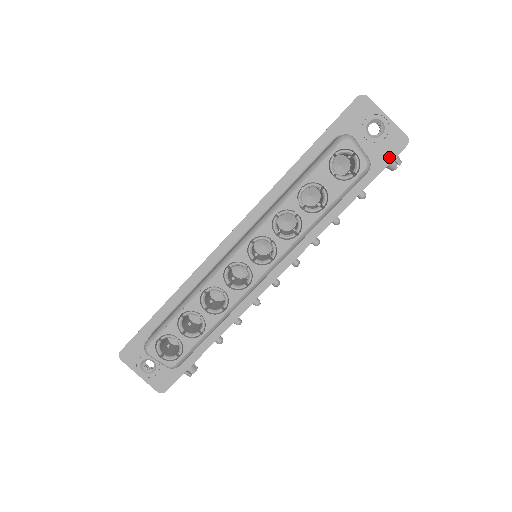
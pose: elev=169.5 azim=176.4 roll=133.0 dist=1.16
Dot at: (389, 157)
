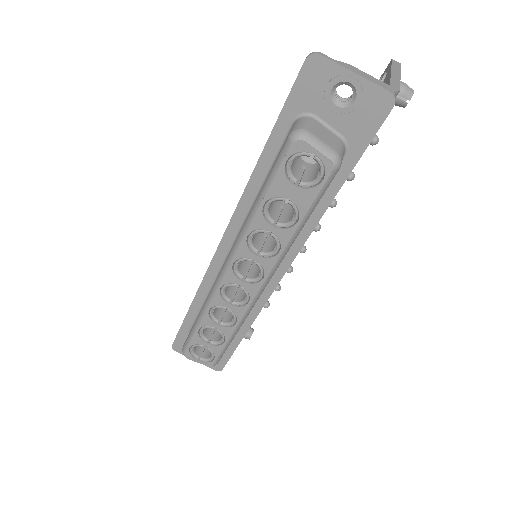
Dot at: (373, 127)
